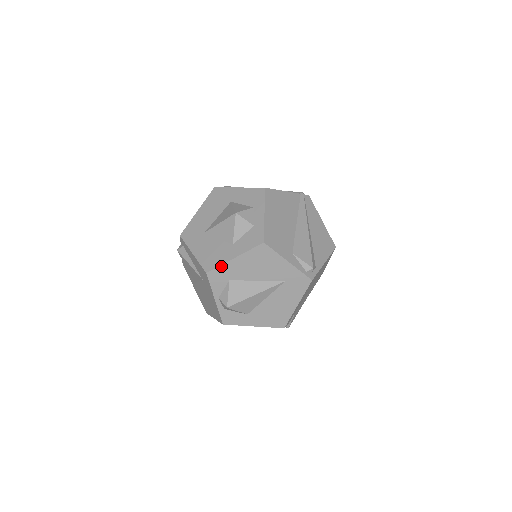
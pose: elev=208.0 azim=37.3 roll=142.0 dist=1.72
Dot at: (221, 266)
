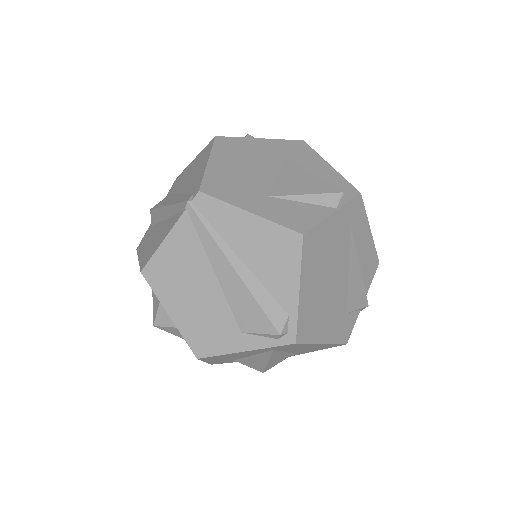
Dot at: (209, 363)
